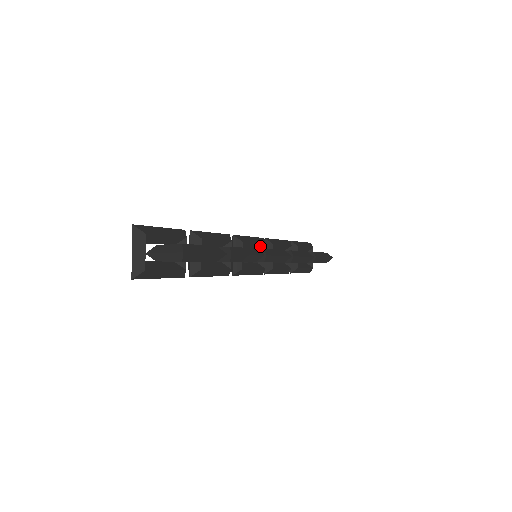
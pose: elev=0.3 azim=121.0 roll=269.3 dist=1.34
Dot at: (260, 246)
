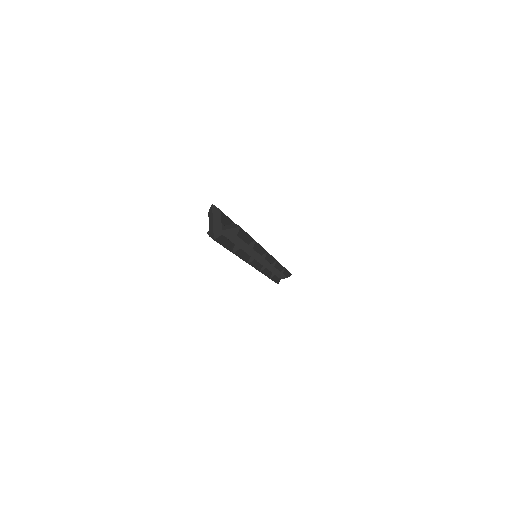
Dot at: occluded
